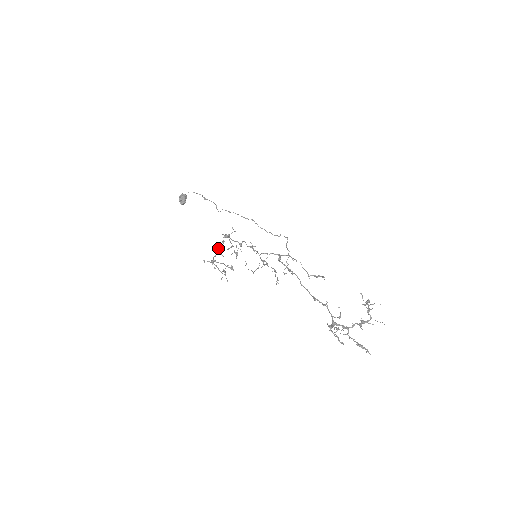
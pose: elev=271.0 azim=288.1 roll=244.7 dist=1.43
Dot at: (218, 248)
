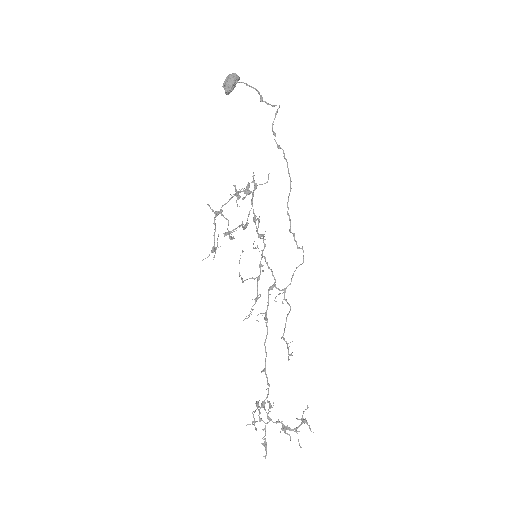
Dot at: (236, 193)
